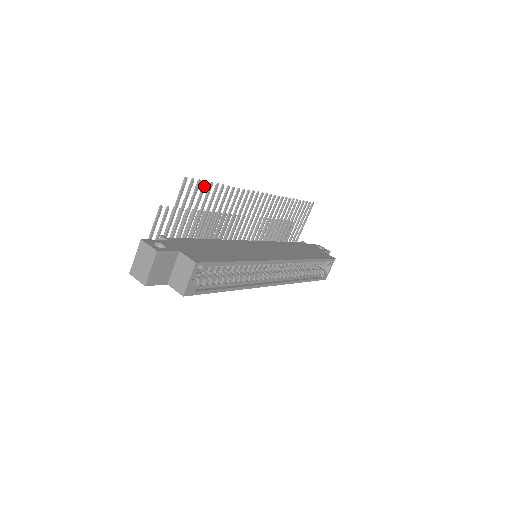
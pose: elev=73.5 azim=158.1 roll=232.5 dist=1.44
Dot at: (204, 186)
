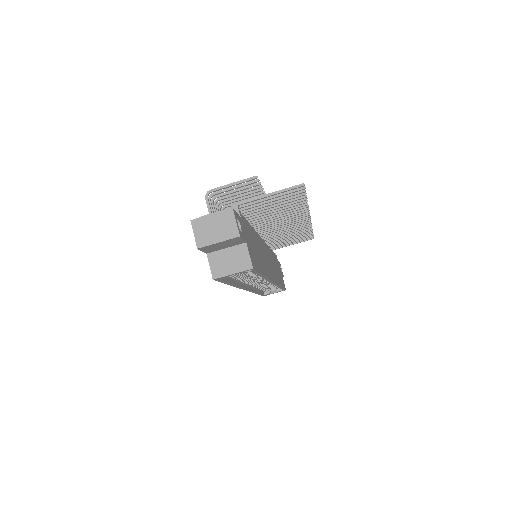
Dot at: (301, 195)
